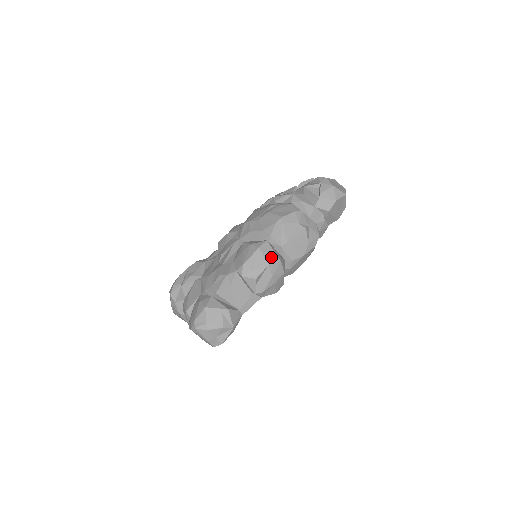
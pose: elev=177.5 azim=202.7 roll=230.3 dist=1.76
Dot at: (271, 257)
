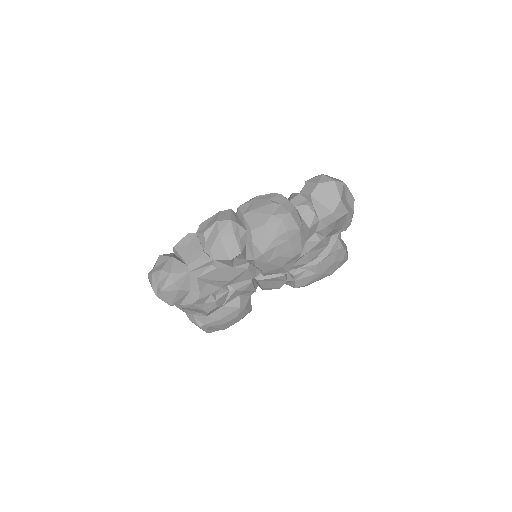
Dot at: (224, 217)
